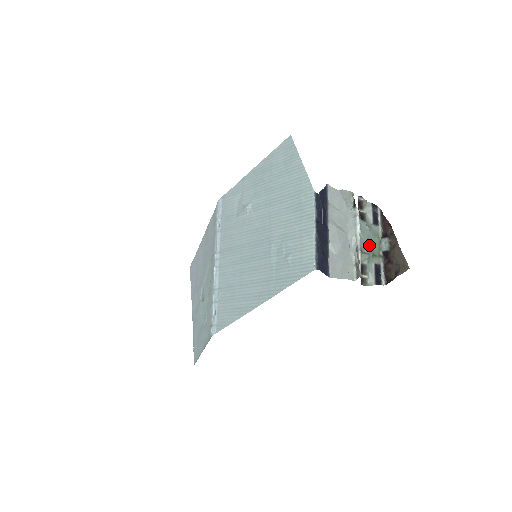
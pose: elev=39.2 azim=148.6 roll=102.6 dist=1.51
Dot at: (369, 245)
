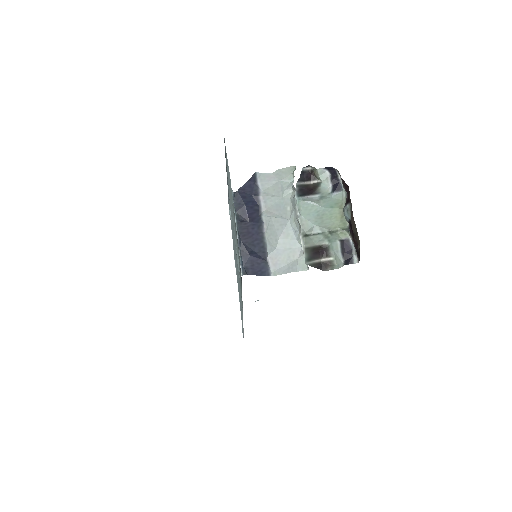
Dot at: (319, 223)
